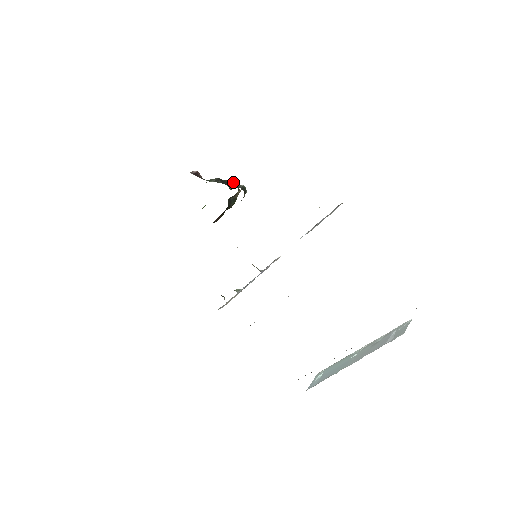
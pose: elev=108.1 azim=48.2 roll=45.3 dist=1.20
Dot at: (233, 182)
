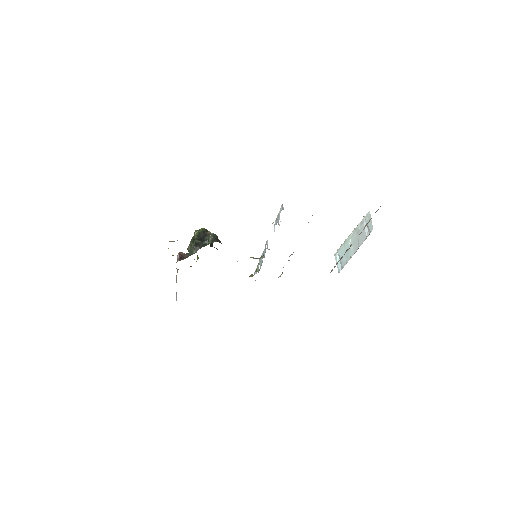
Dot at: (200, 233)
